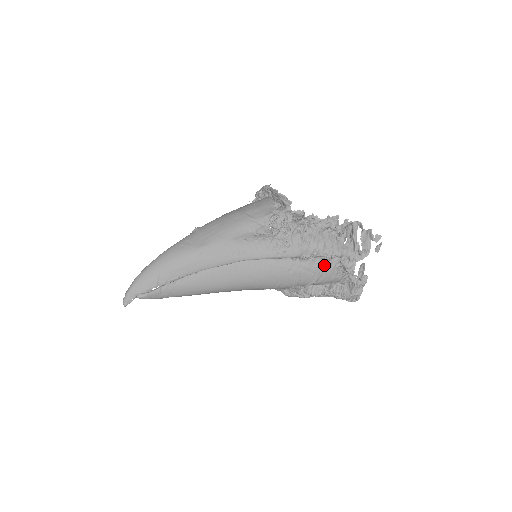
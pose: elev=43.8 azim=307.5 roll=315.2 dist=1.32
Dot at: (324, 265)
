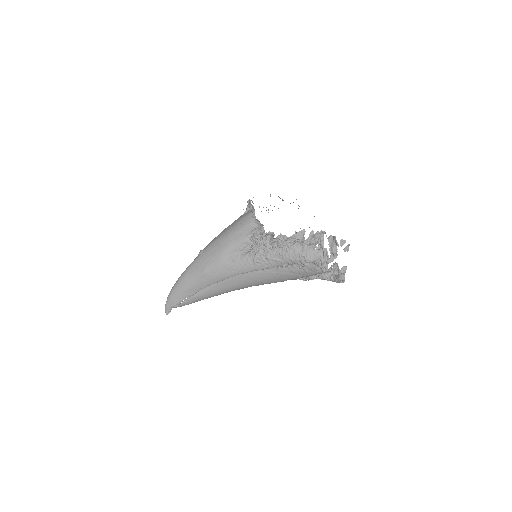
Dot at: (303, 267)
